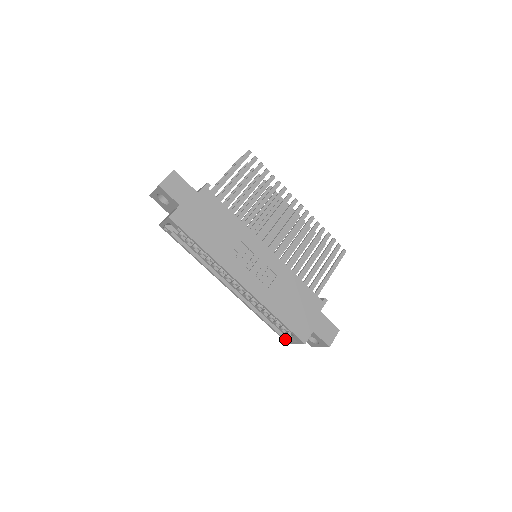
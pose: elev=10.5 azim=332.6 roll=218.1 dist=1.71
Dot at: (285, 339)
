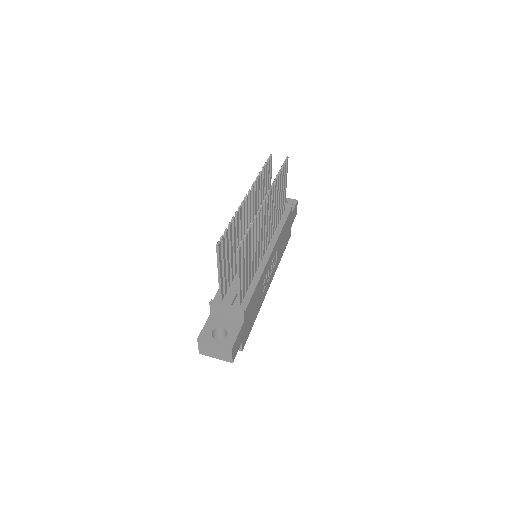
Dot at: occluded
